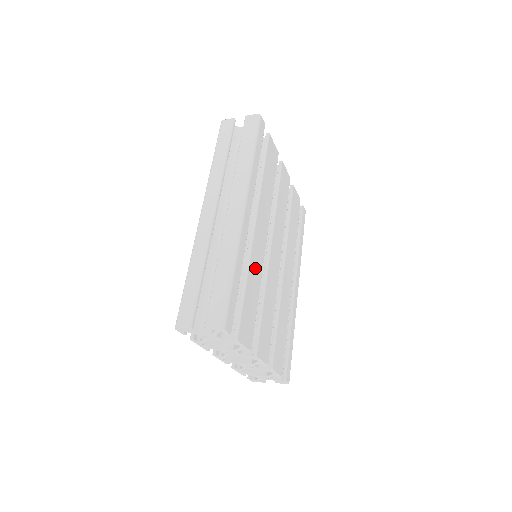
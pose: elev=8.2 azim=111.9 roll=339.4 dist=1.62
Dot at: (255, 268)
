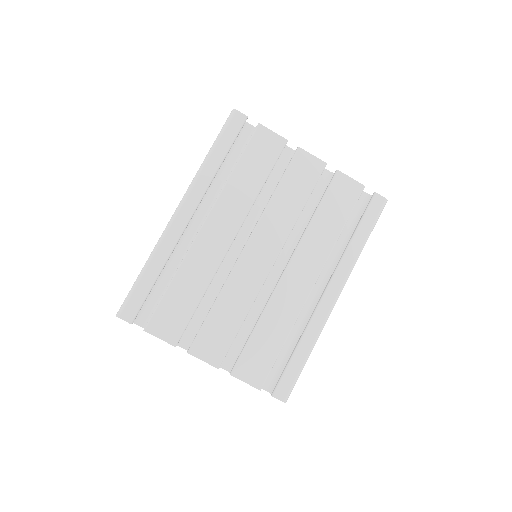
Dot at: (197, 267)
